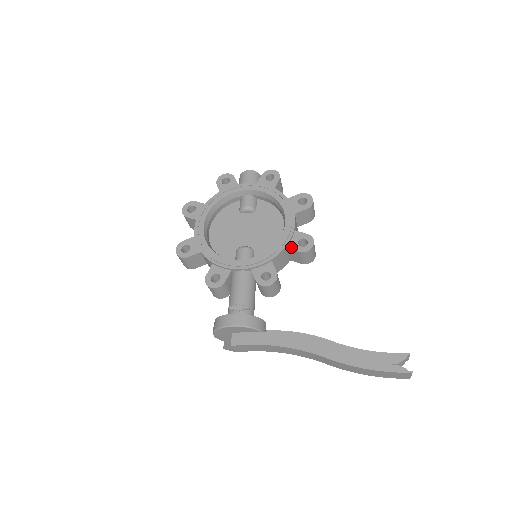
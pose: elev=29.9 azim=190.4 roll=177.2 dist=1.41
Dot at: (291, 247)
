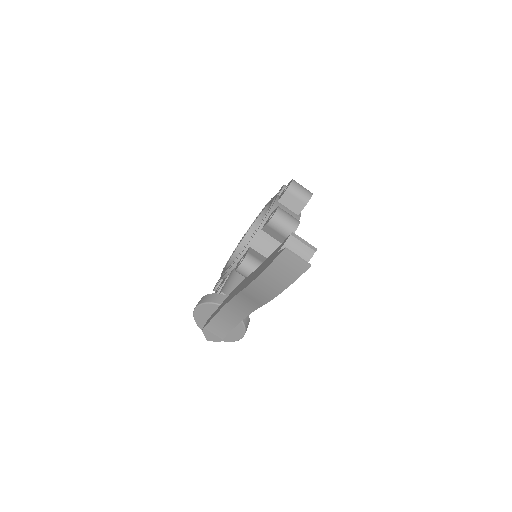
Dot at: (264, 226)
